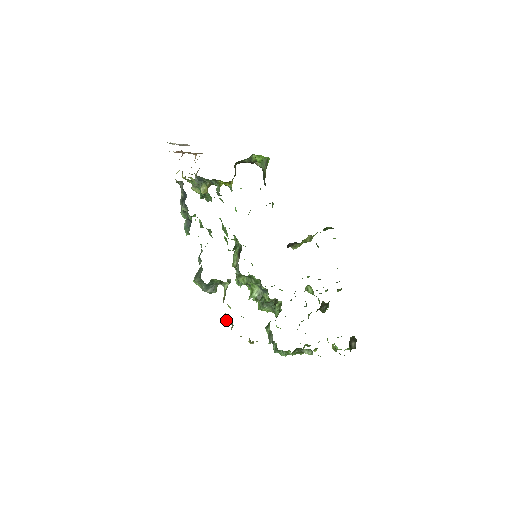
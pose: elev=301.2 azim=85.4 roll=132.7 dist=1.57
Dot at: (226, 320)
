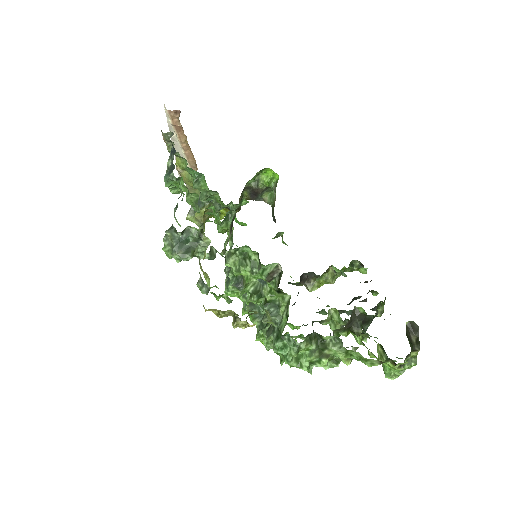
Dot at: (199, 287)
